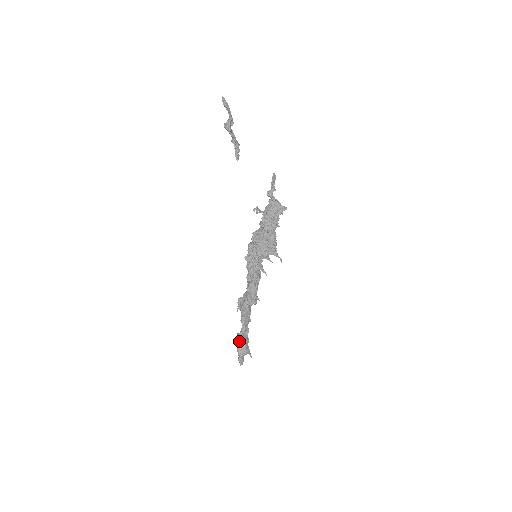
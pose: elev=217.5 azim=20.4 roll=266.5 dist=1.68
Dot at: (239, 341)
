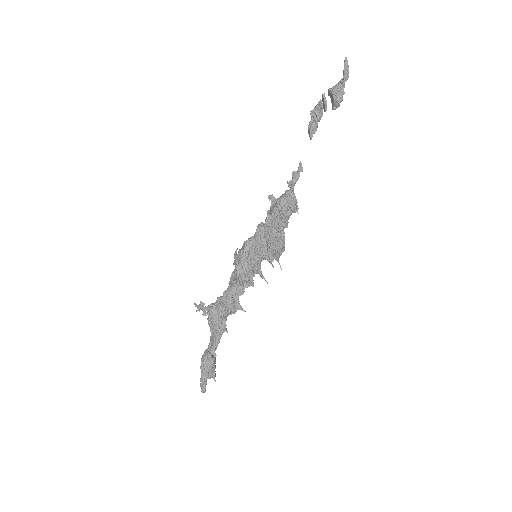
Dot at: (212, 362)
